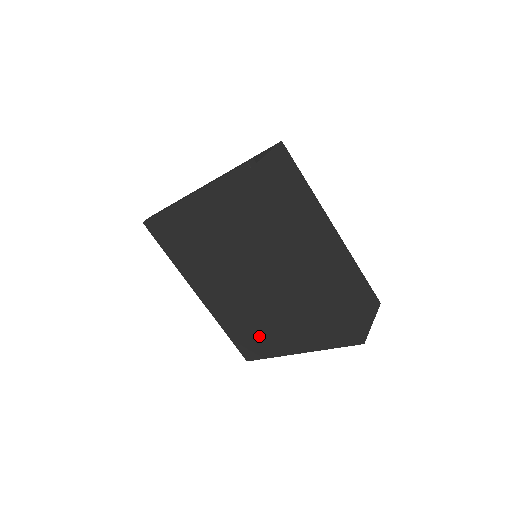
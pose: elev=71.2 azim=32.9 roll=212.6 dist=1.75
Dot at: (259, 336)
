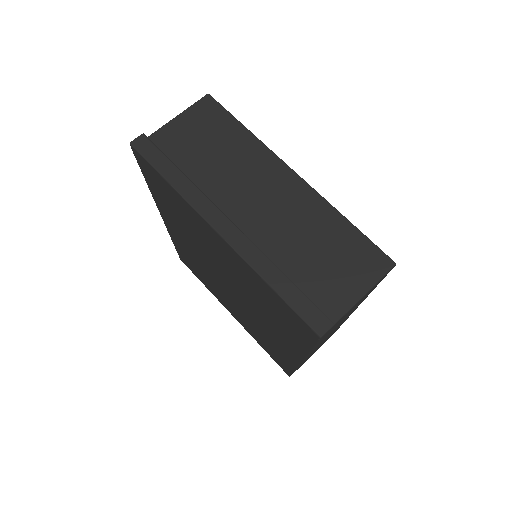
Dot at: (205, 280)
